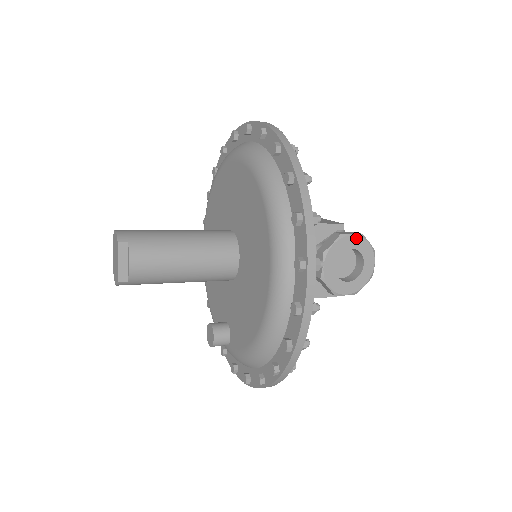
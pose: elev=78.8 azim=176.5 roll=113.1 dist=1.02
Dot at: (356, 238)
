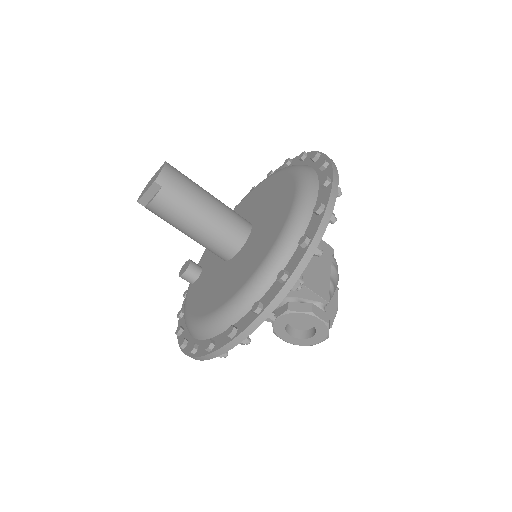
Dot at: (321, 322)
